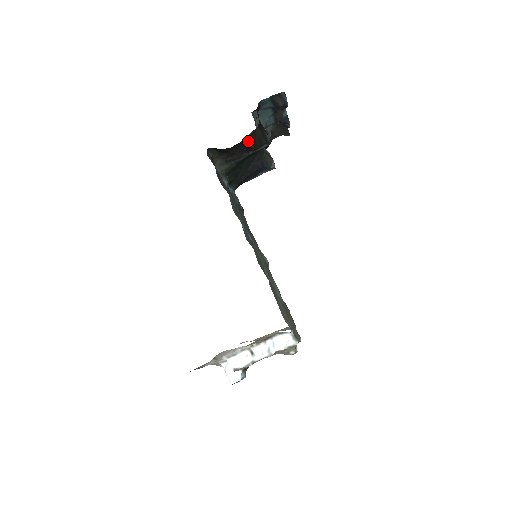
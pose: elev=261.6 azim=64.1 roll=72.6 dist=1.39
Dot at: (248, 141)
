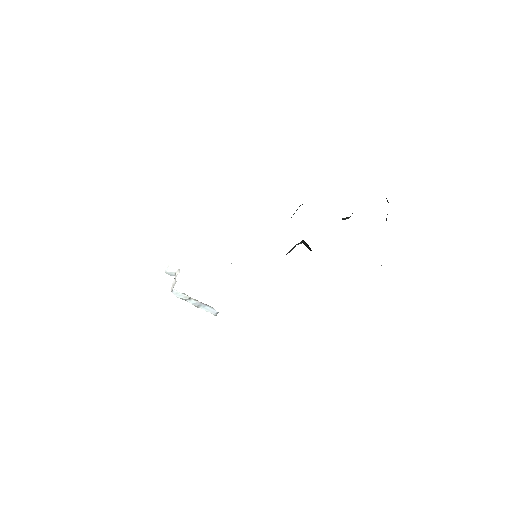
Dot at: occluded
